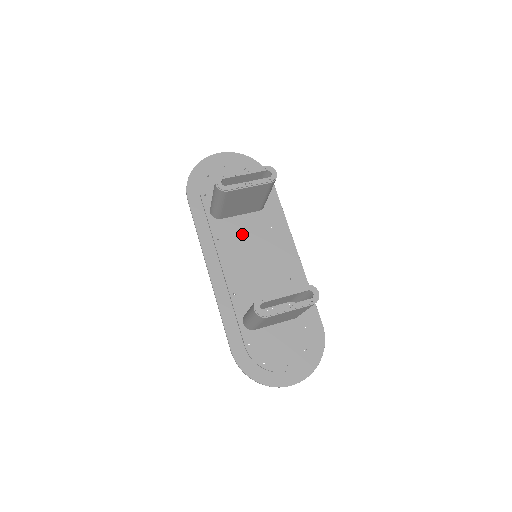
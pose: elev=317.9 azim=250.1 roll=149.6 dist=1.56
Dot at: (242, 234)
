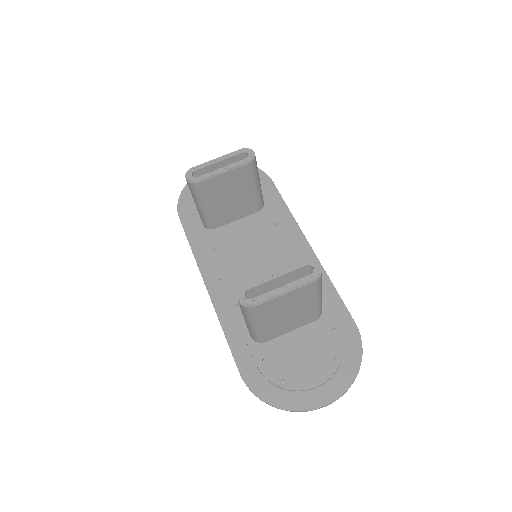
Dot at: (241, 239)
